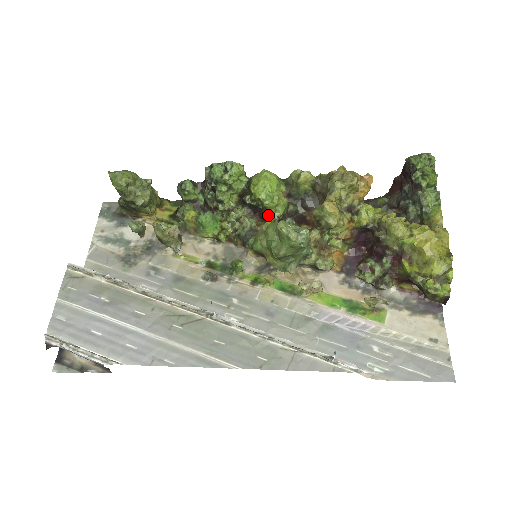
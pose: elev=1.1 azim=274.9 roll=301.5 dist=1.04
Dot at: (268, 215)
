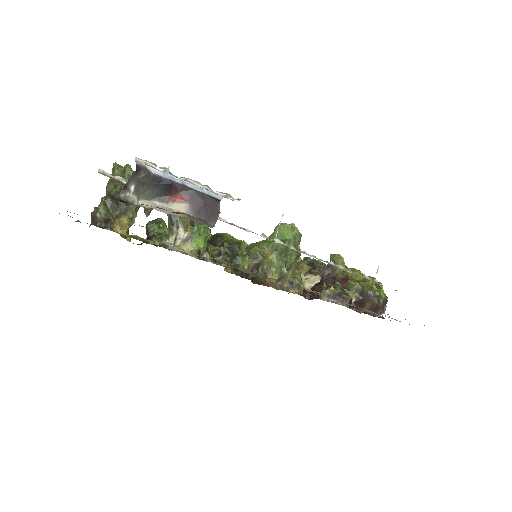
Dot at: (241, 251)
